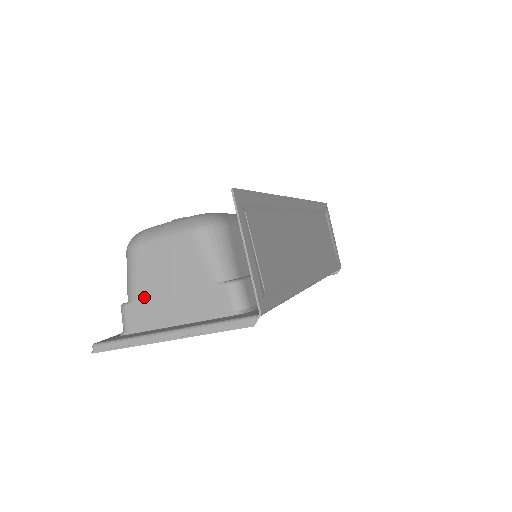
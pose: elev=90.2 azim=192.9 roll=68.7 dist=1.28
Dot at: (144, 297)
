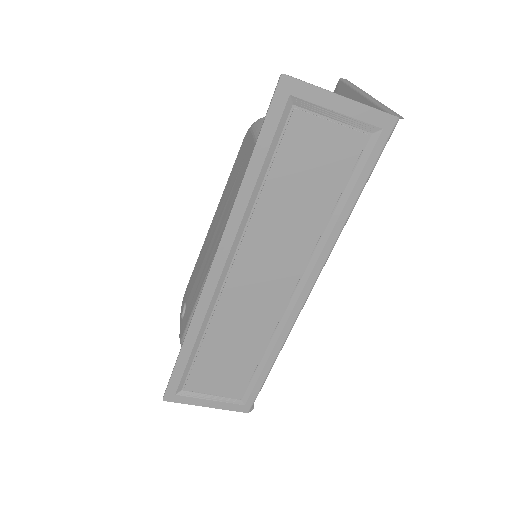
Dot at: occluded
